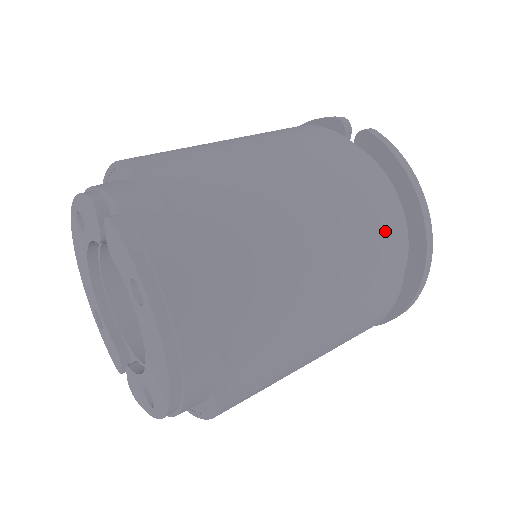
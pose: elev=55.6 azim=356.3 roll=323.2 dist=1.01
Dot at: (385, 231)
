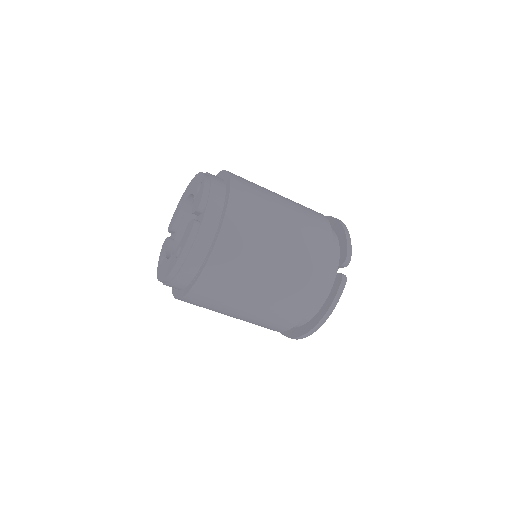
Dot at: (289, 318)
